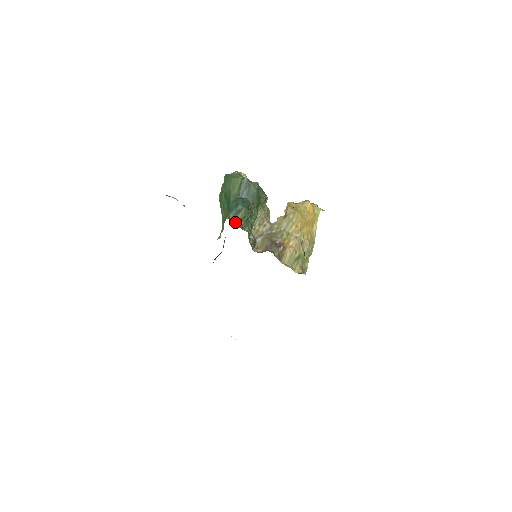
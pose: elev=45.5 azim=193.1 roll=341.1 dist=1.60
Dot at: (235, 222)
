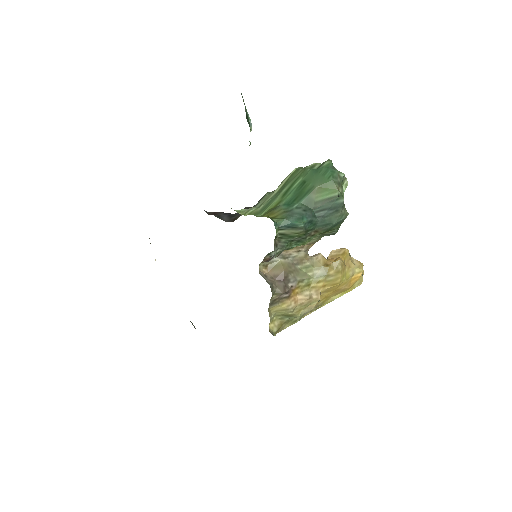
Dot at: (277, 232)
